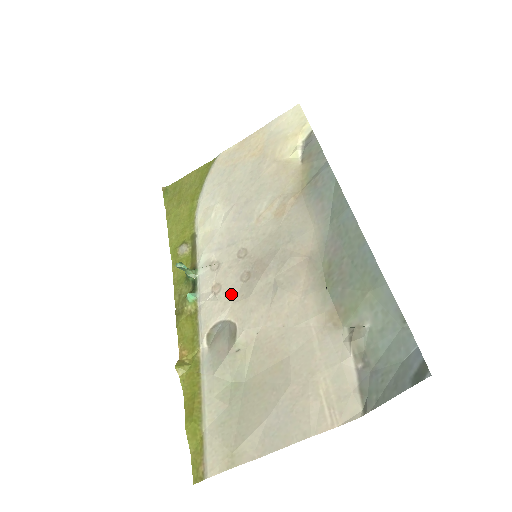
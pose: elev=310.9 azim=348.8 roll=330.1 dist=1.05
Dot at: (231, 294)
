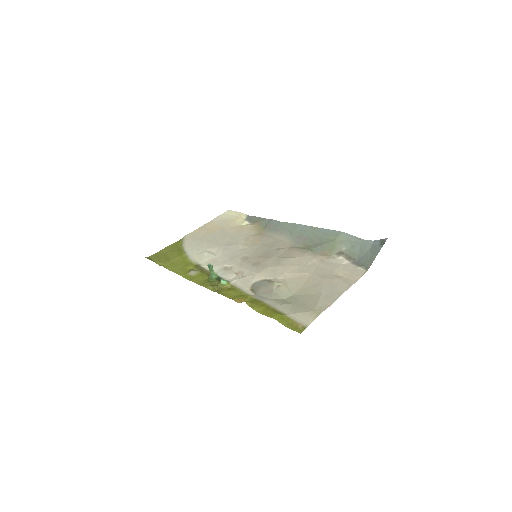
Dot at: (253, 271)
